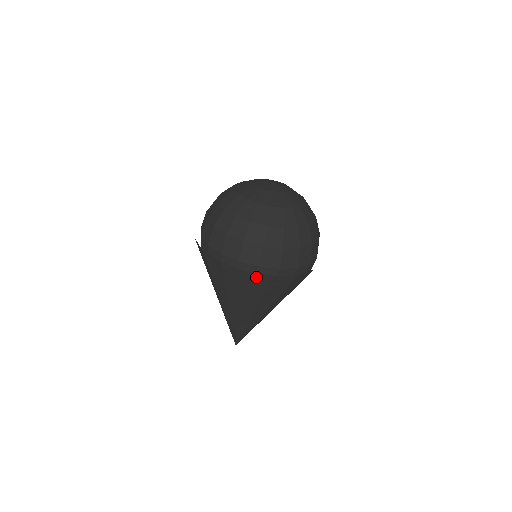
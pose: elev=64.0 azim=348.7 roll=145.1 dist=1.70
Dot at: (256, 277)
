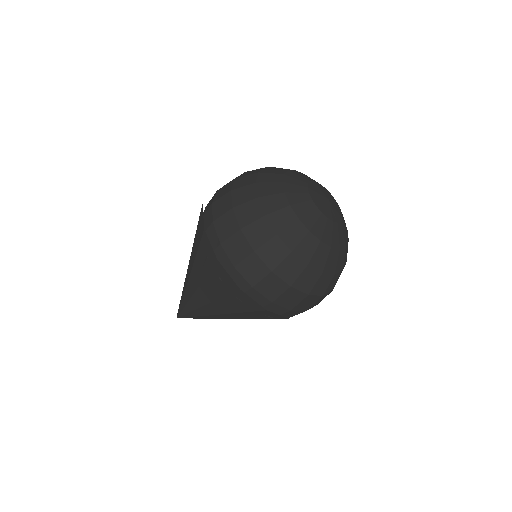
Dot at: (224, 274)
